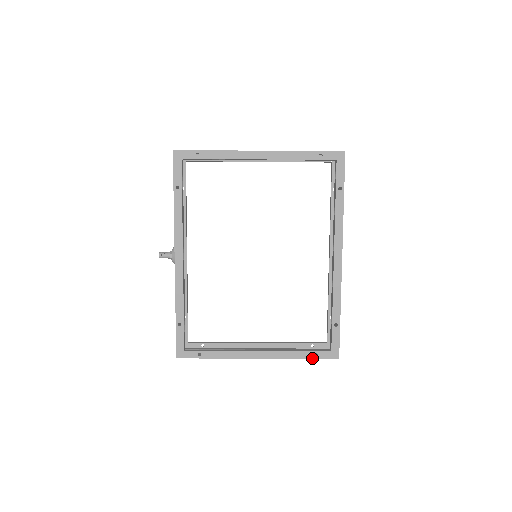
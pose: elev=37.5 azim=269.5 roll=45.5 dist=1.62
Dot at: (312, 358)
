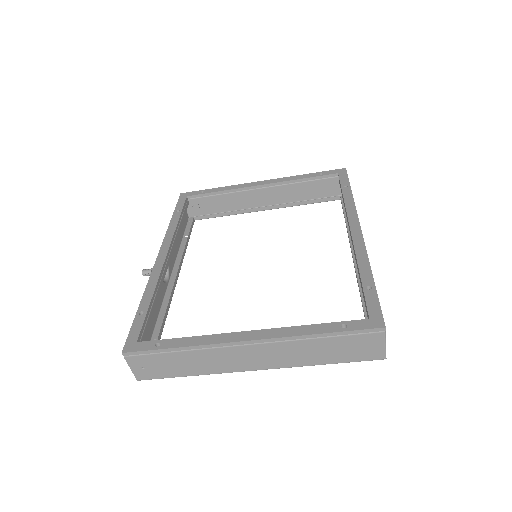
Dot at: (338, 331)
